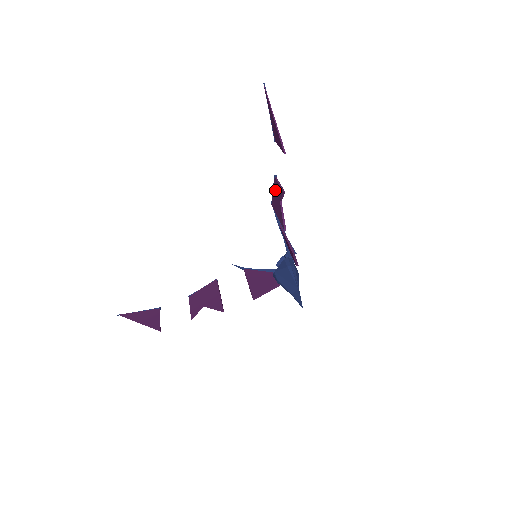
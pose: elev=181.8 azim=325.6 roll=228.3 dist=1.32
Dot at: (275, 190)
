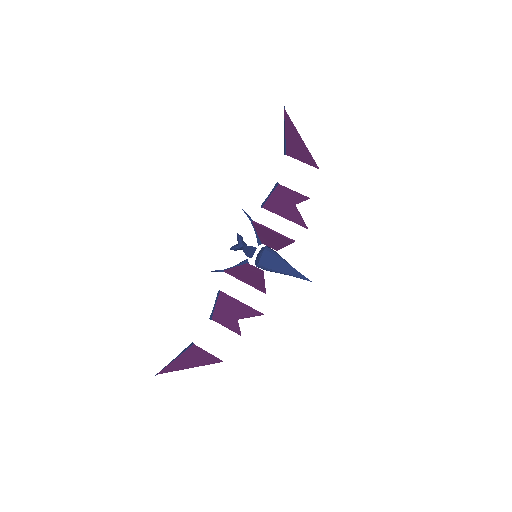
Dot at: (279, 196)
